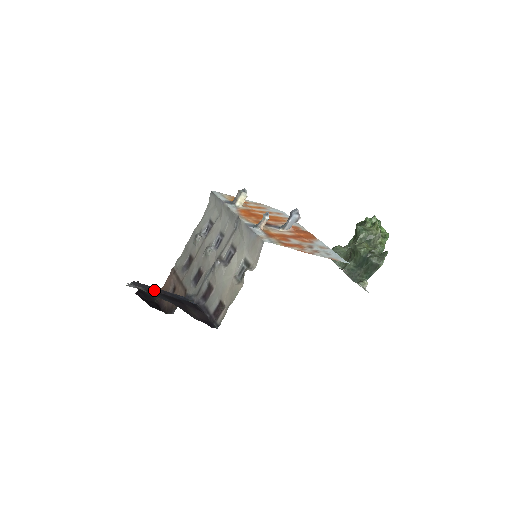
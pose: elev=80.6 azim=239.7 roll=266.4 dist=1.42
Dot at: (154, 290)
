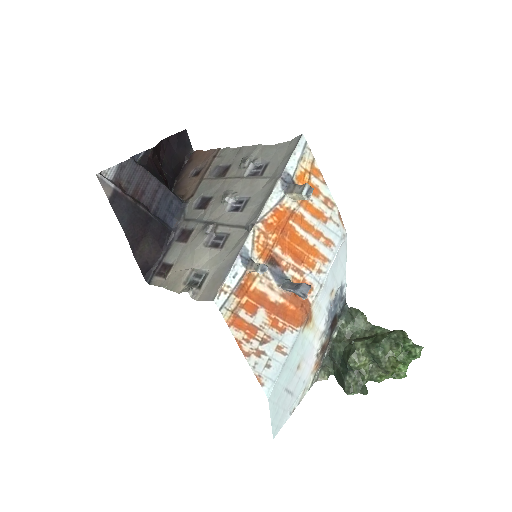
Dot at: (143, 184)
